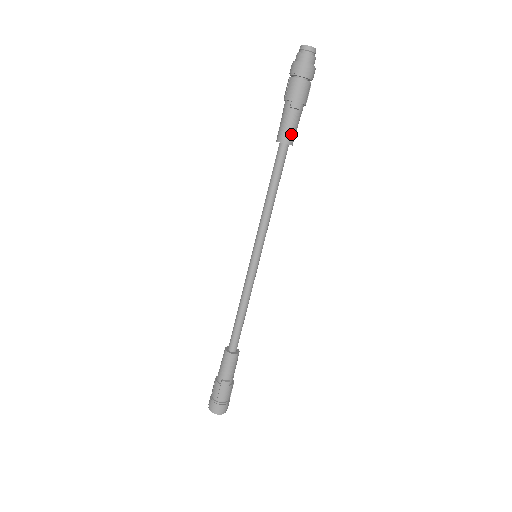
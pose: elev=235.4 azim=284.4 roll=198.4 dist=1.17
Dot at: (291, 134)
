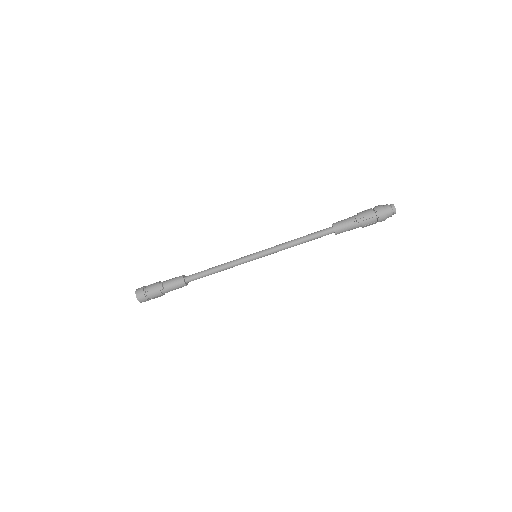
Dot at: (341, 228)
